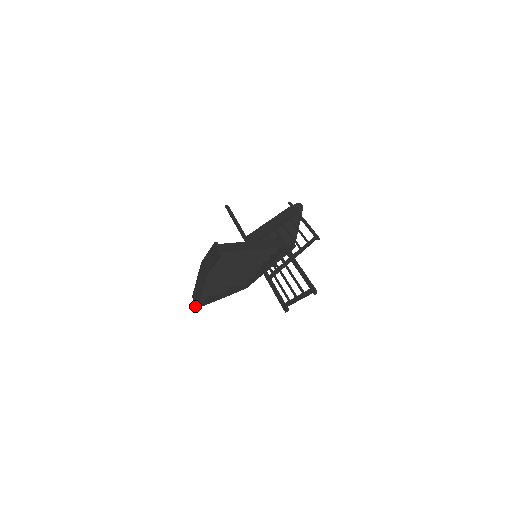
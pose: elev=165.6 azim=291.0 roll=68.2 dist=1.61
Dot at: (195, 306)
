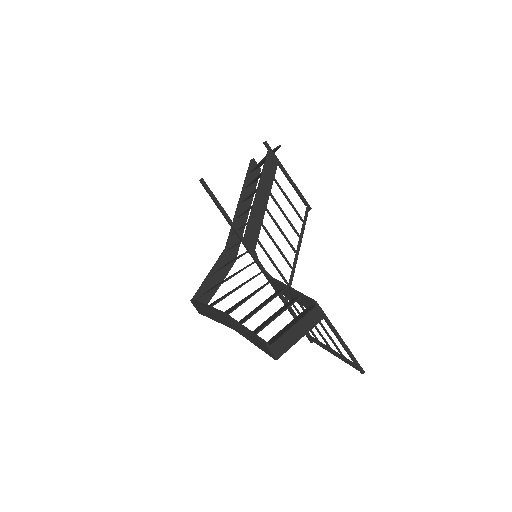
Dot at: (198, 312)
